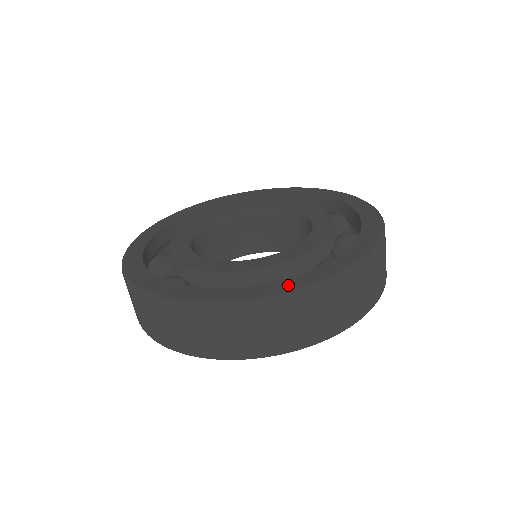
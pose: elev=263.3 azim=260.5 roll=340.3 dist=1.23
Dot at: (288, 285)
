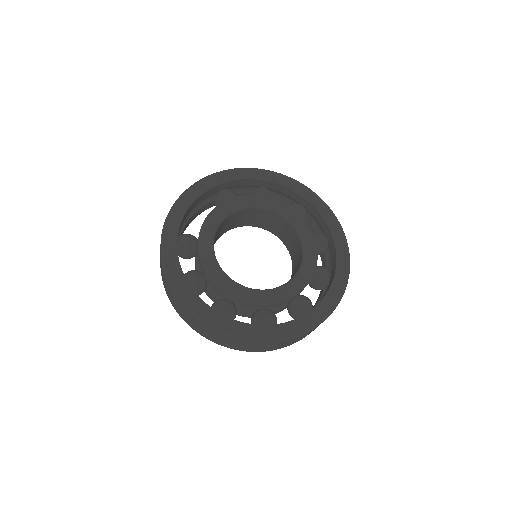
Dot at: (274, 333)
